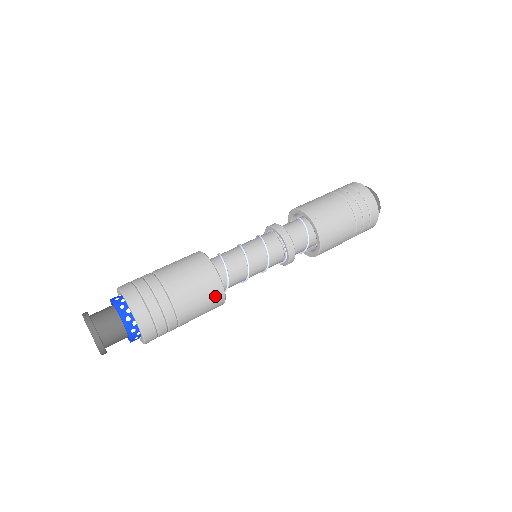
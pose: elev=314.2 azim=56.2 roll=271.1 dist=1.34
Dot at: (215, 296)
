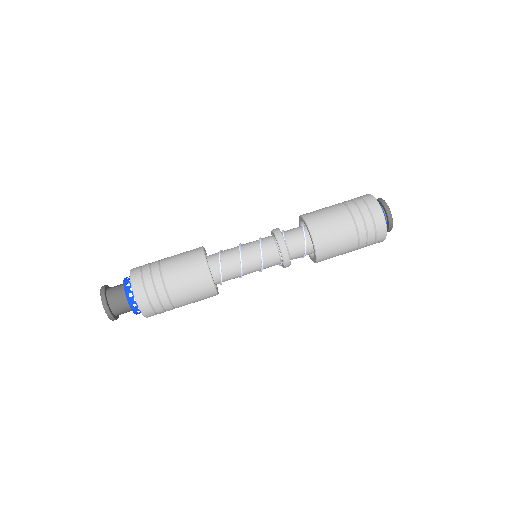
Dot at: (205, 287)
